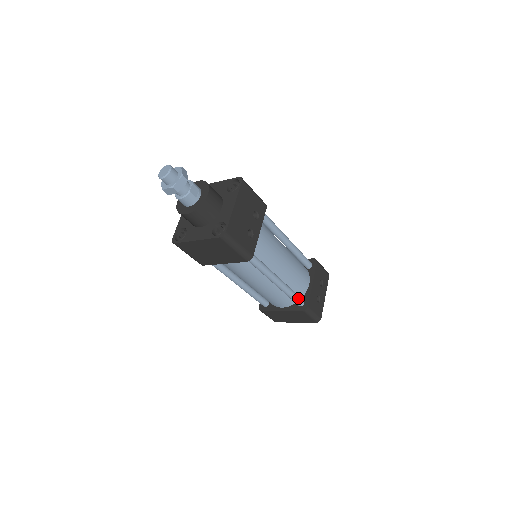
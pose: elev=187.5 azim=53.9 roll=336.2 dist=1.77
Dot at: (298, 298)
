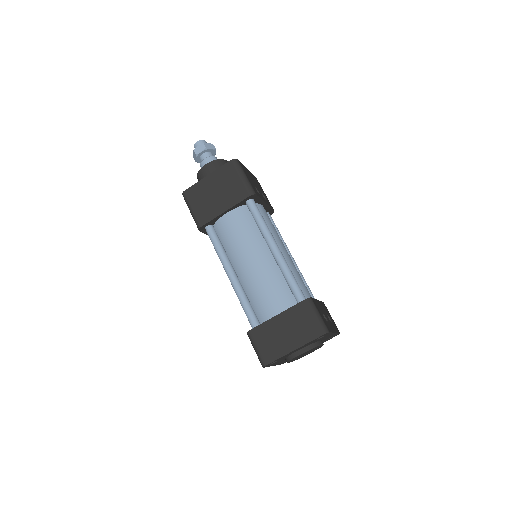
Dot at: (299, 287)
